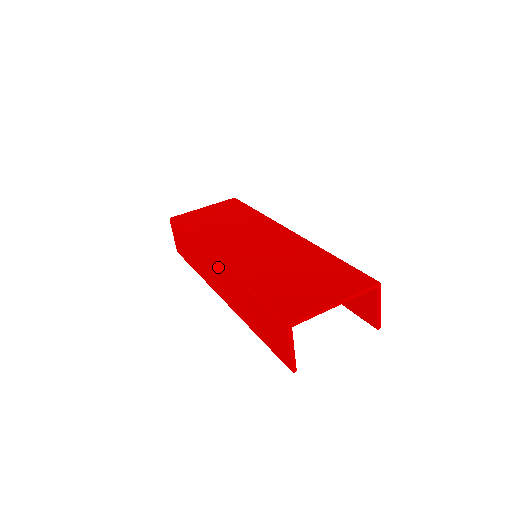
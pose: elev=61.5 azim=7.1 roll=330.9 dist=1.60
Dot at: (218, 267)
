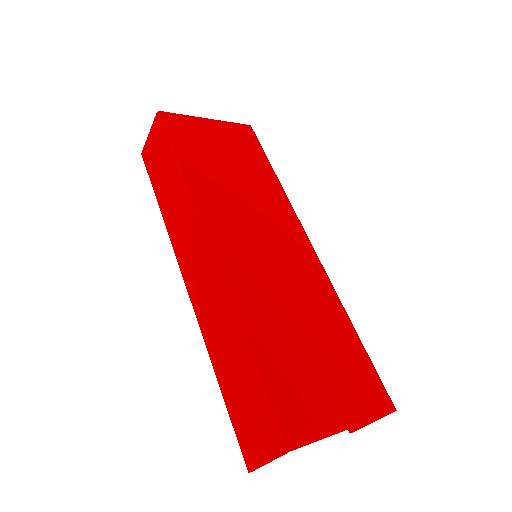
Dot at: (210, 262)
